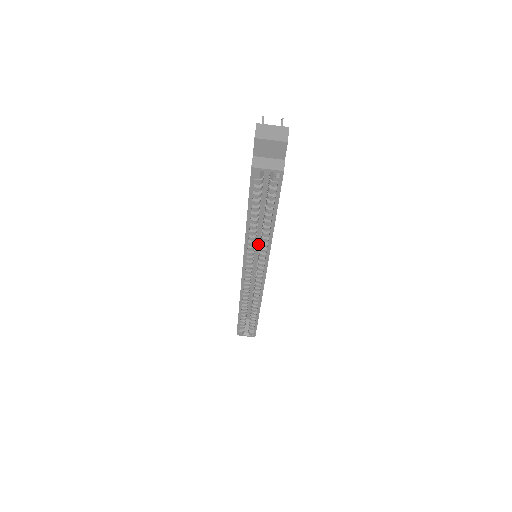
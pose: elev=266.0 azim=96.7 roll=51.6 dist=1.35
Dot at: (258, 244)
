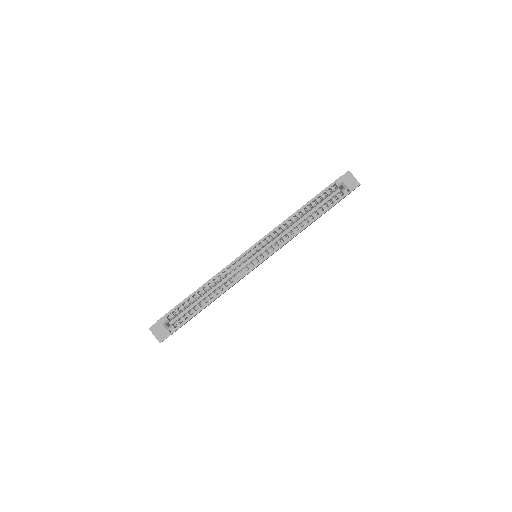
Dot at: occluded
